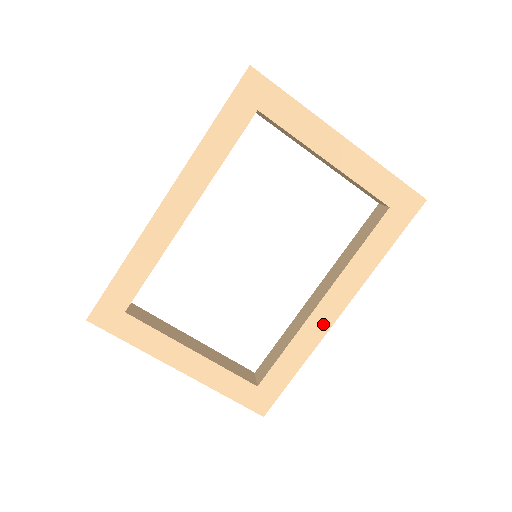
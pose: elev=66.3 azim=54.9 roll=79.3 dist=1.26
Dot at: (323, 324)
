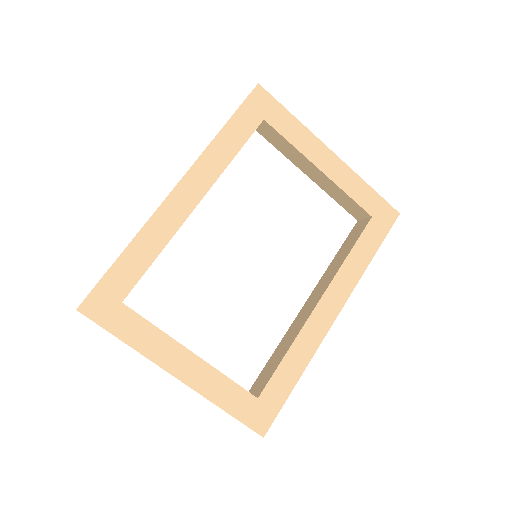
Dot at: (321, 327)
